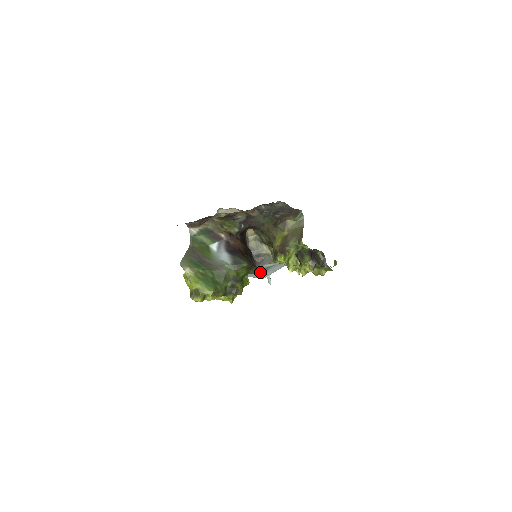
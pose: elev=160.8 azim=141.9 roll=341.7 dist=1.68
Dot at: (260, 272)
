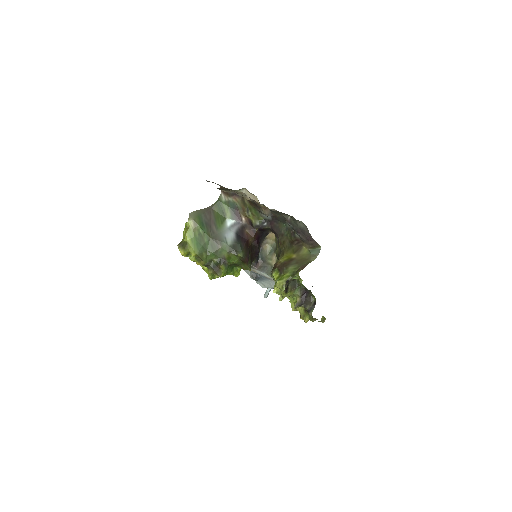
Dot at: (256, 276)
